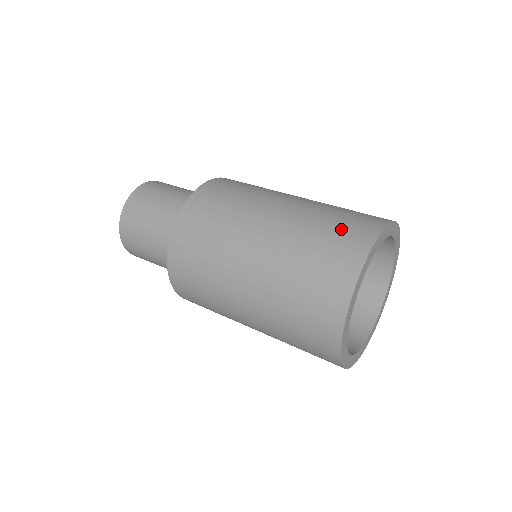
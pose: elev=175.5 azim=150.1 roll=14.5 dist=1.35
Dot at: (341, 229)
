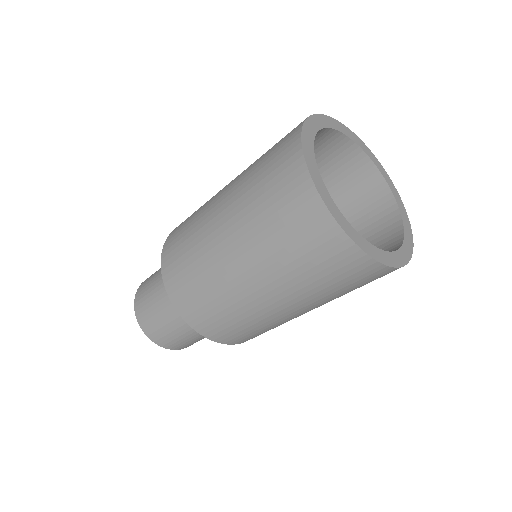
Dot at: occluded
